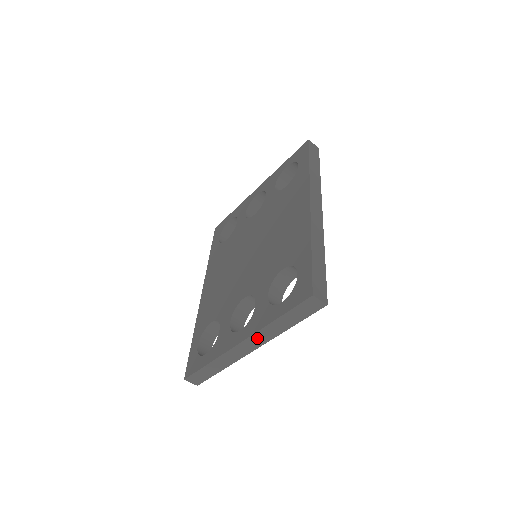
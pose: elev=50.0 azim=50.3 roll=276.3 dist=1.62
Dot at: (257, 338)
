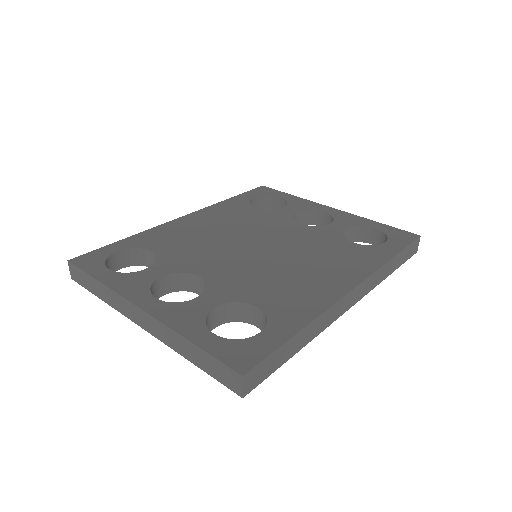
Dot at: (157, 326)
